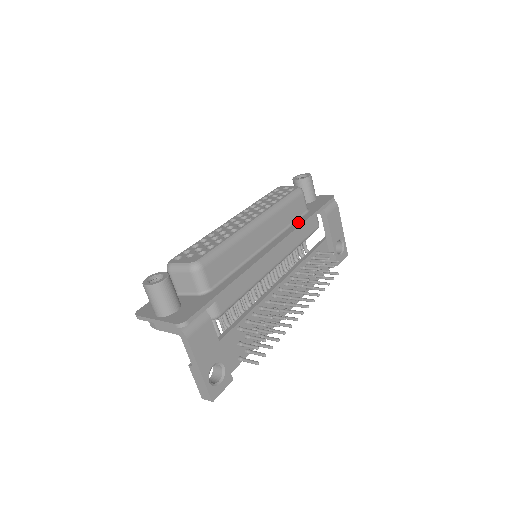
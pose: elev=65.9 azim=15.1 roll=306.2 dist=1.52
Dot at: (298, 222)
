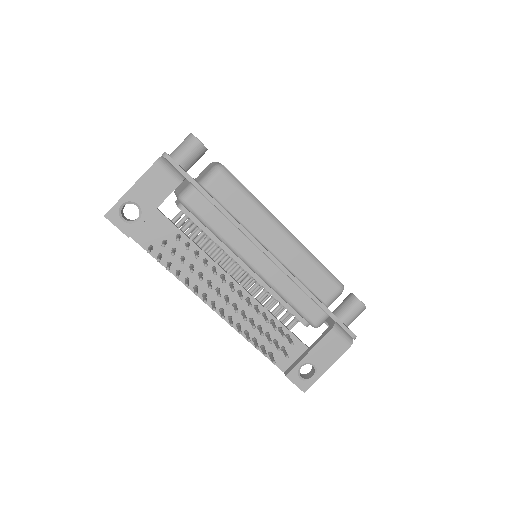
Dot at: (307, 287)
